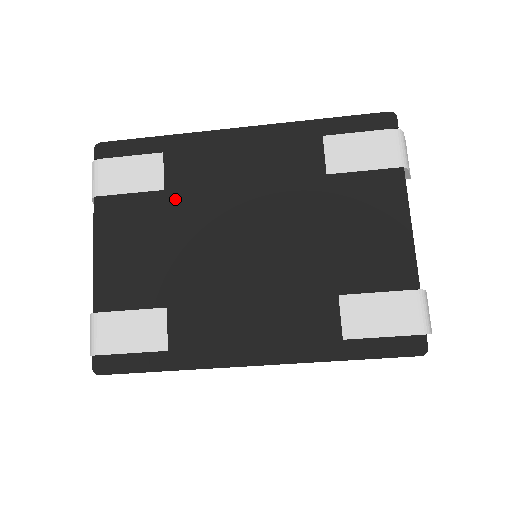
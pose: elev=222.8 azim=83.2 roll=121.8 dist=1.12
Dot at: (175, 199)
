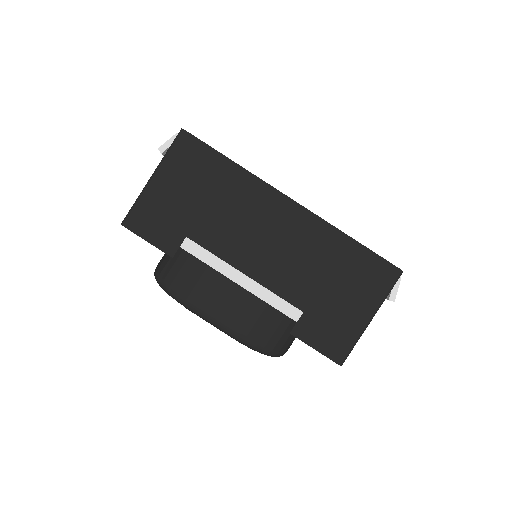
Dot at: occluded
